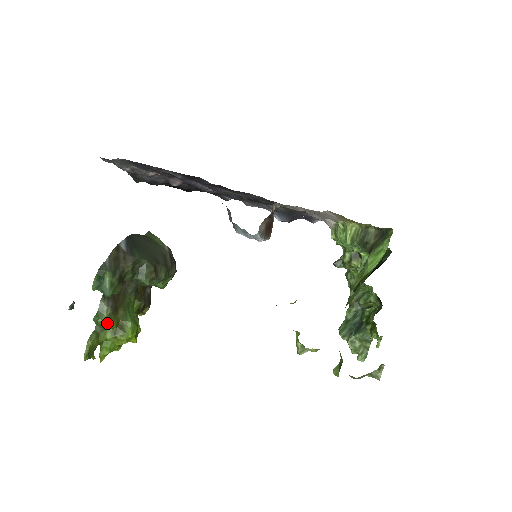
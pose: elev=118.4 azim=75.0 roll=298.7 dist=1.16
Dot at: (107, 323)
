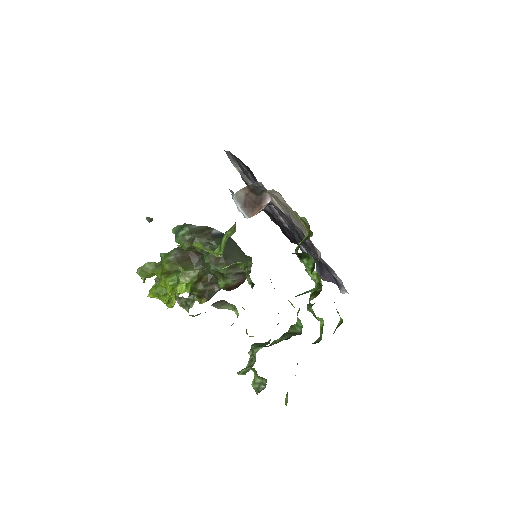
Dot at: (164, 262)
